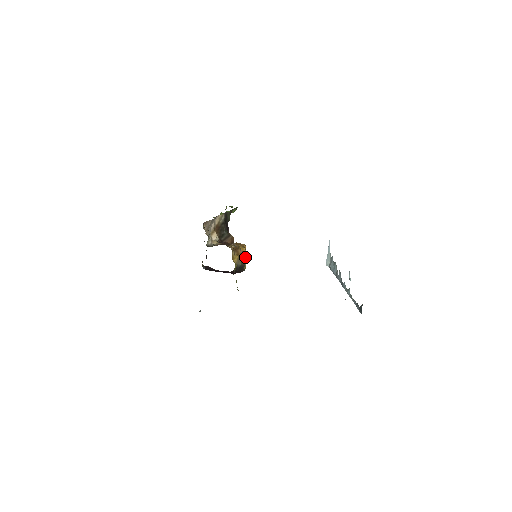
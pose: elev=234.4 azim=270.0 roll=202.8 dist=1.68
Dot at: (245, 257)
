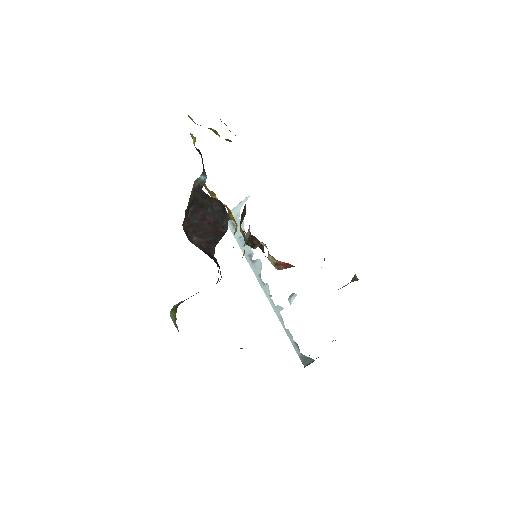
Dot at: occluded
